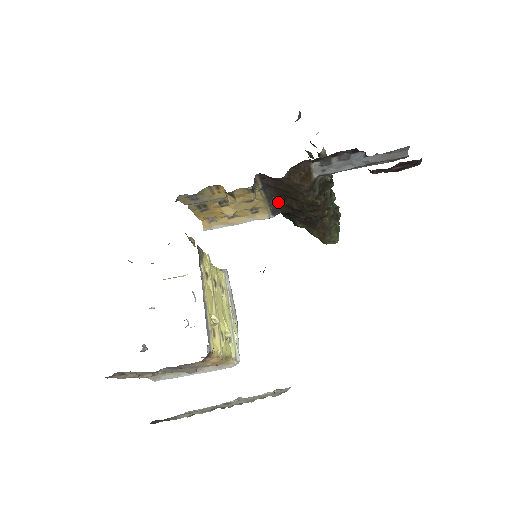
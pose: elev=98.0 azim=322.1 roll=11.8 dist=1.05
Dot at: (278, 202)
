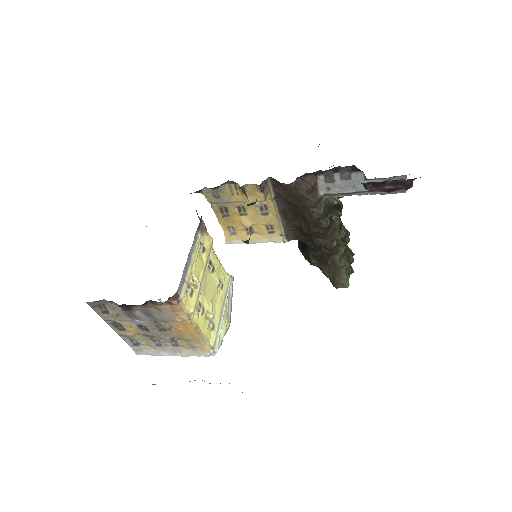
Dot at: (290, 222)
